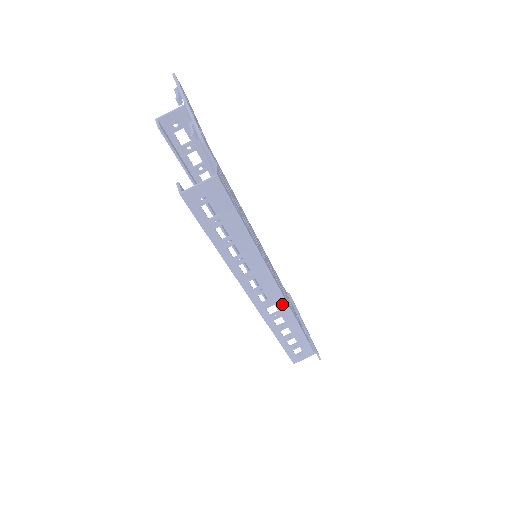
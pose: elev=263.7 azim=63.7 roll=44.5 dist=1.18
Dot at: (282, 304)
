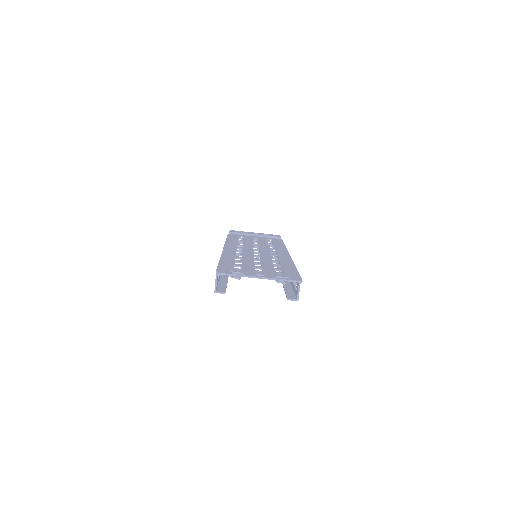
Dot at: occluded
